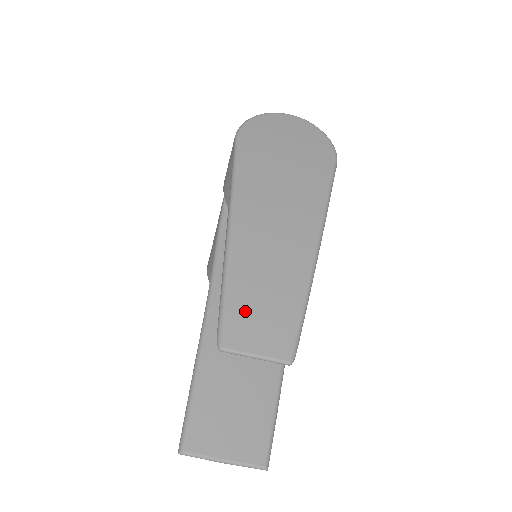
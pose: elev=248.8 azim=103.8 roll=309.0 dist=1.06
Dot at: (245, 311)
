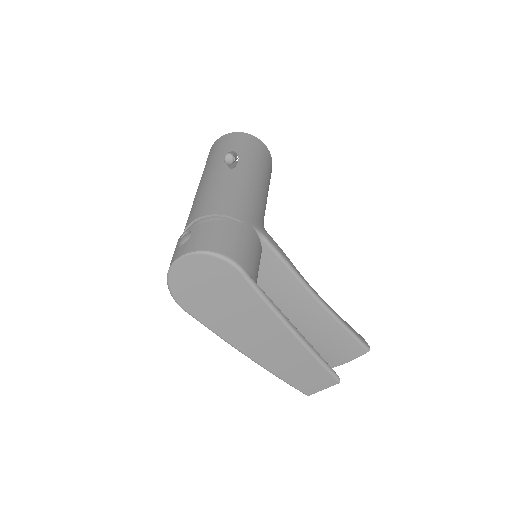
Dot at: (300, 382)
